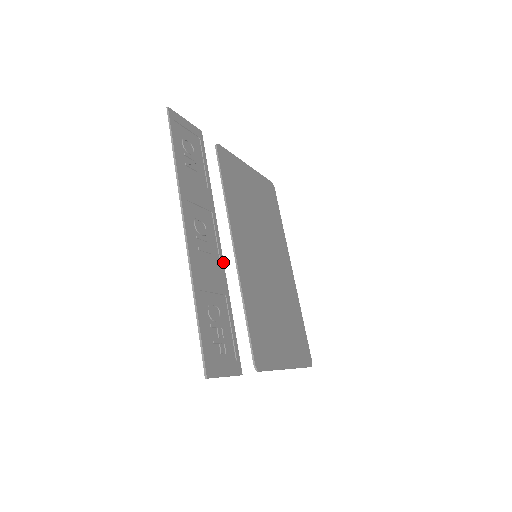
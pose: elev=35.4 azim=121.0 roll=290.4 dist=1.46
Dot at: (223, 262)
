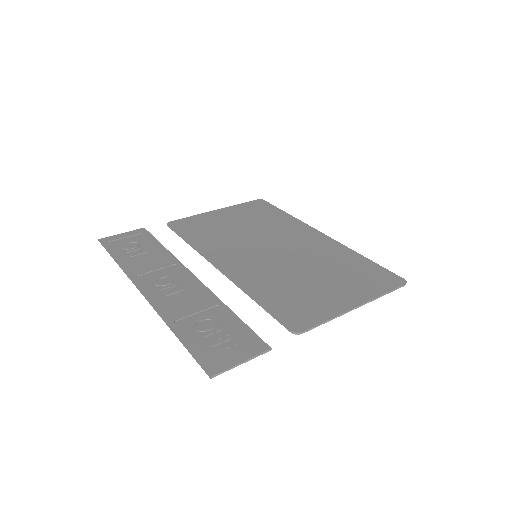
Dot at: (204, 286)
